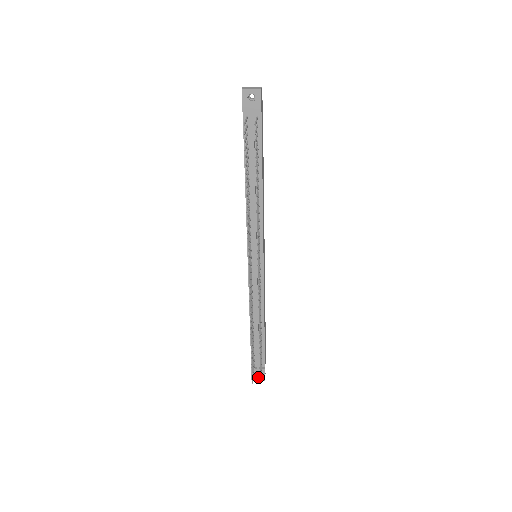
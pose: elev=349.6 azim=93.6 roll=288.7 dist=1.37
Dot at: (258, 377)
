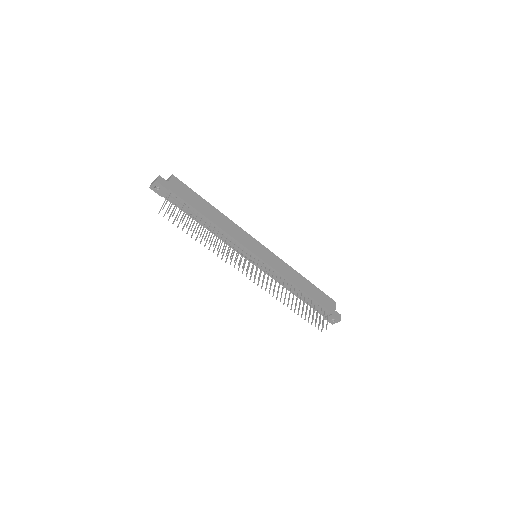
Dot at: (334, 321)
